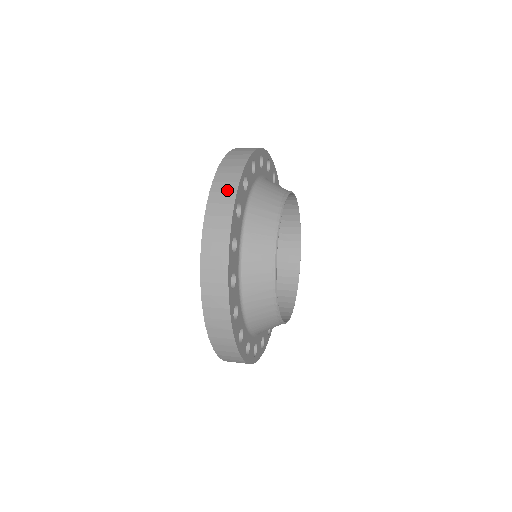
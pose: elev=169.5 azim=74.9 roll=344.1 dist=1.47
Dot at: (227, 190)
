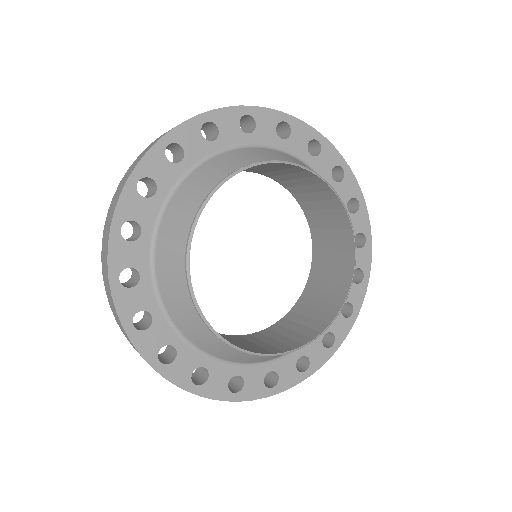
Dot at: (136, 162)
